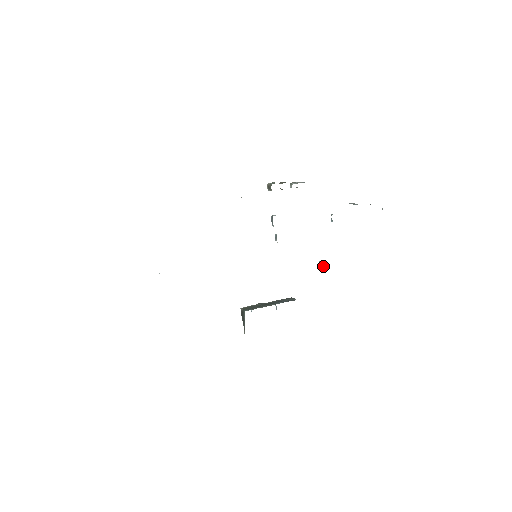
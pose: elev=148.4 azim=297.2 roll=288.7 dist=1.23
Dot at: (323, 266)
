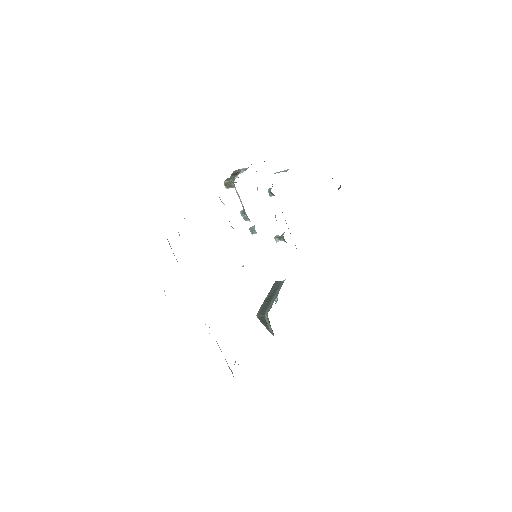
Dot at: (283, 239)
